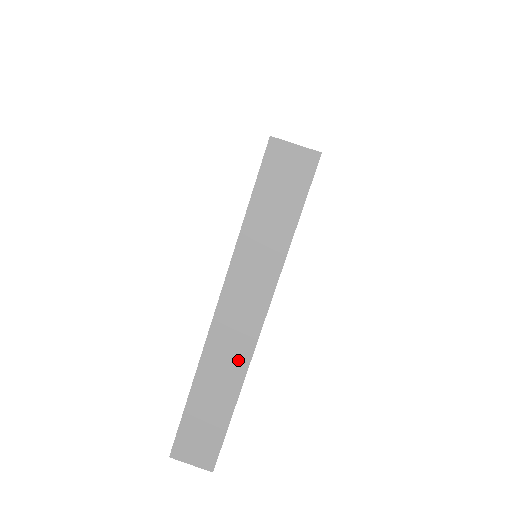
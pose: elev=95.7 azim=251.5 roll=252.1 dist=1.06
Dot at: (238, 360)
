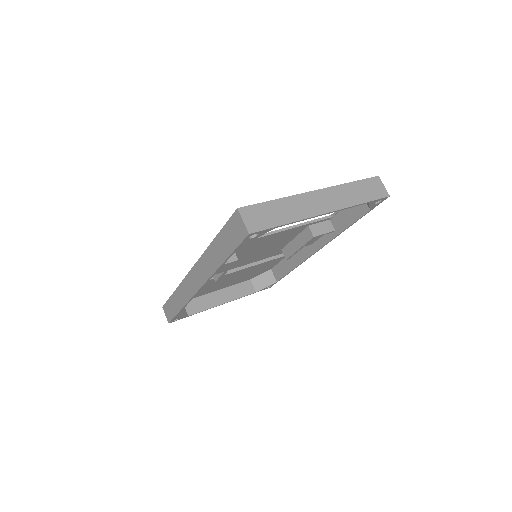
Dot at: (307, 212)
